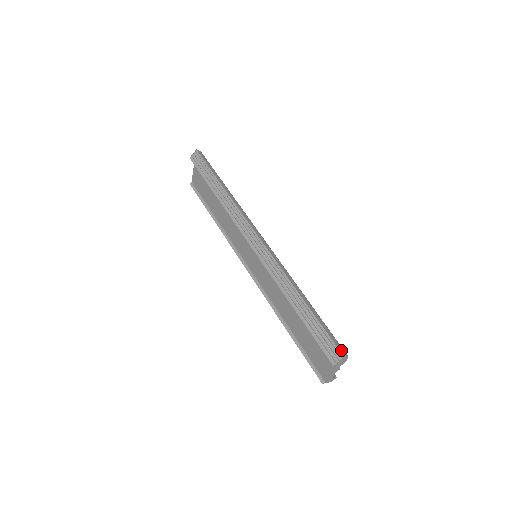
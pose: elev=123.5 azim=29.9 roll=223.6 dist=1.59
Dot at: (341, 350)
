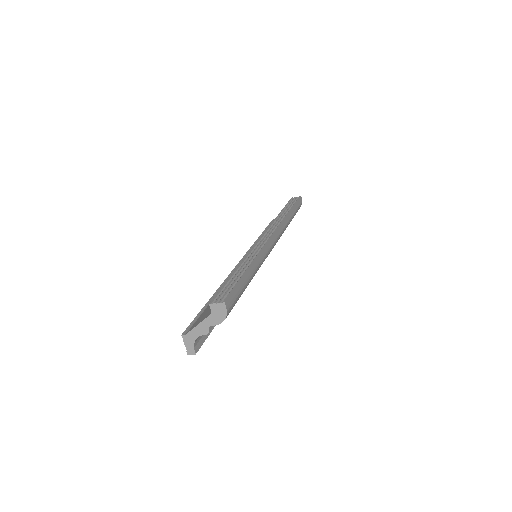
Dot at: (229, 302)
